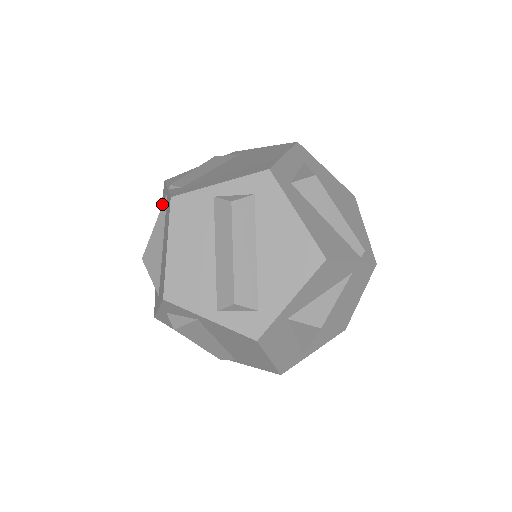
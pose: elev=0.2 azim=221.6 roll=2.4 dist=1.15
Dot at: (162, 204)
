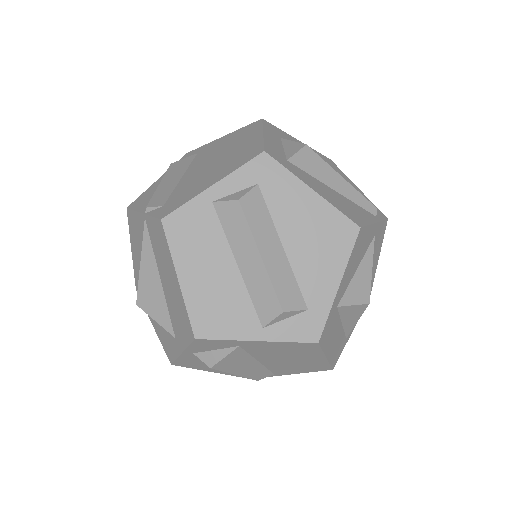
Dot at: (133, 235)
